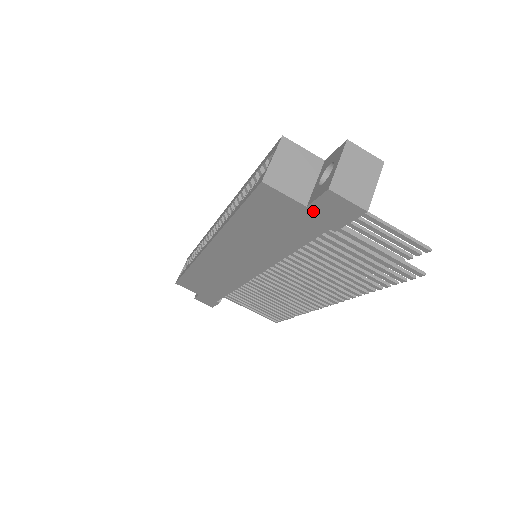
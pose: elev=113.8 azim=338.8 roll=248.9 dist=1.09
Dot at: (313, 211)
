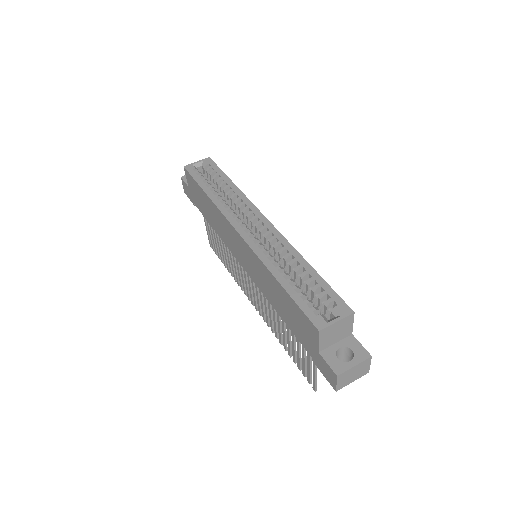
Dot at: (318, 355)
